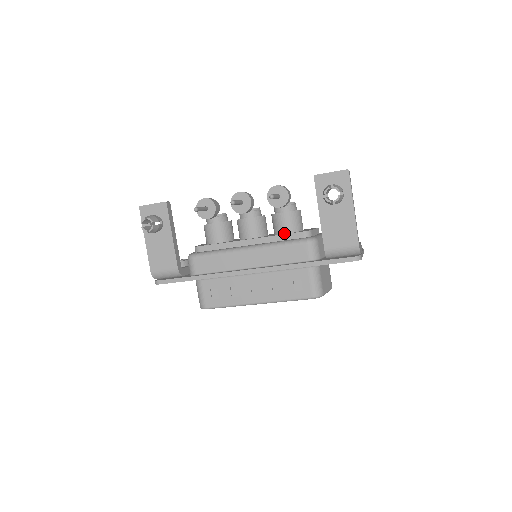
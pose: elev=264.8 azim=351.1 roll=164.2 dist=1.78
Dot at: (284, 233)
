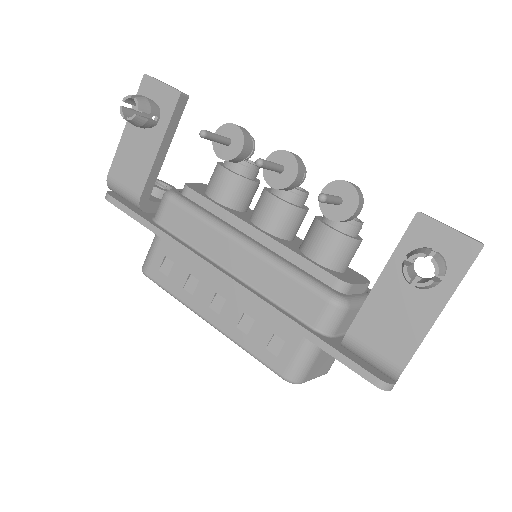
Dot at: (311, 258)
